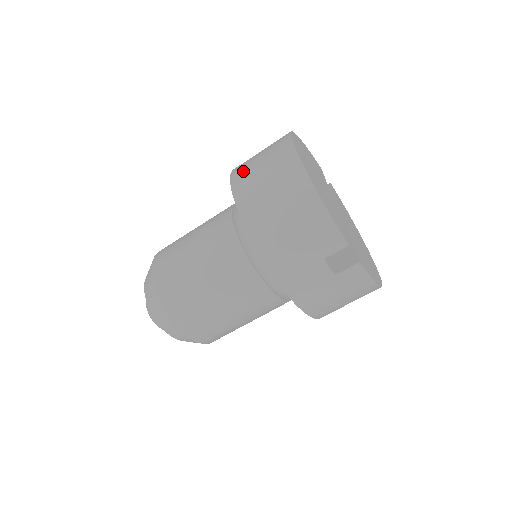
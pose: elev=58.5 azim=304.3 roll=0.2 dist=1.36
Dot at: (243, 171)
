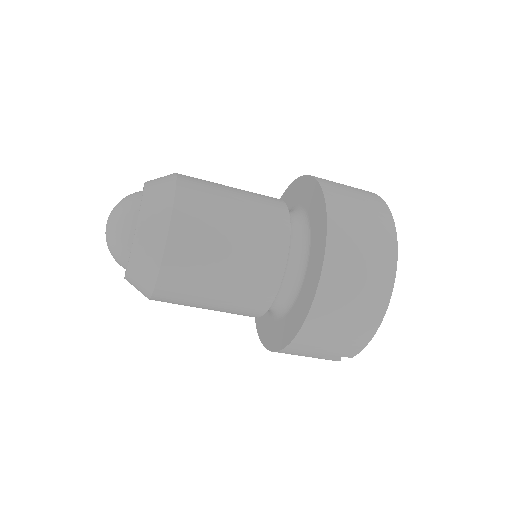
Dot at: (343, 240)
